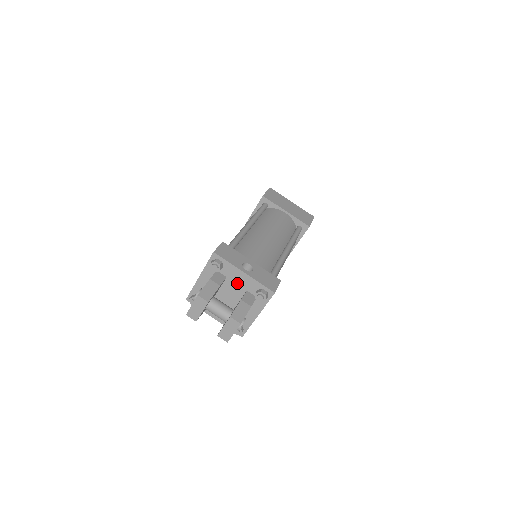
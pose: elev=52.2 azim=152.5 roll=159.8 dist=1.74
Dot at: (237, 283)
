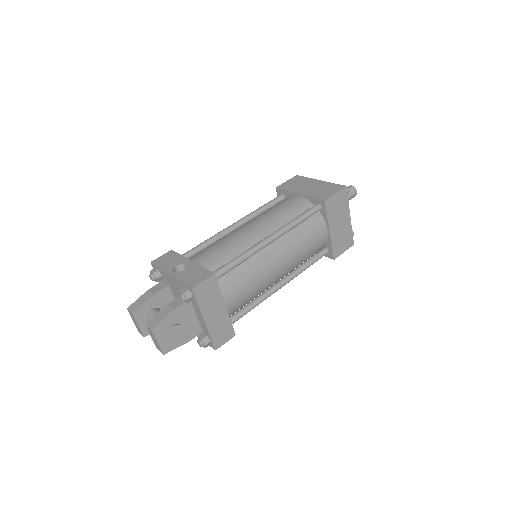
Dot at: (175, 288)
